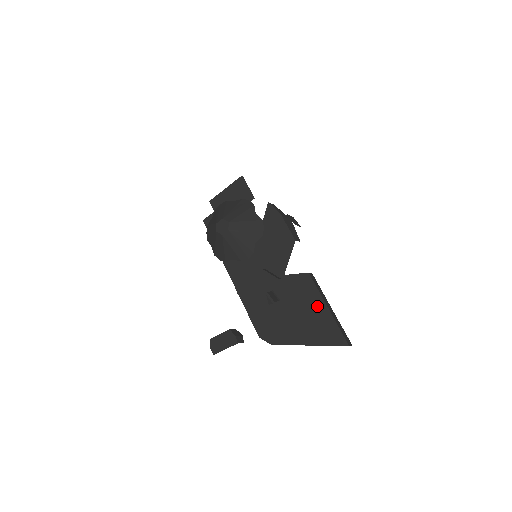
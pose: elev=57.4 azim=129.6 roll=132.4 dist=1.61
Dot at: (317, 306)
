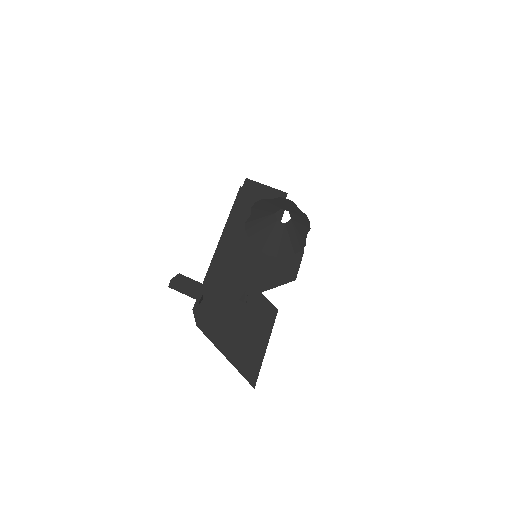
Dot at: (261, 337)
